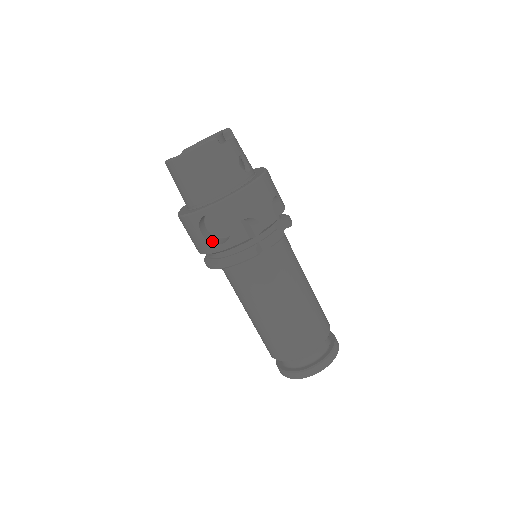
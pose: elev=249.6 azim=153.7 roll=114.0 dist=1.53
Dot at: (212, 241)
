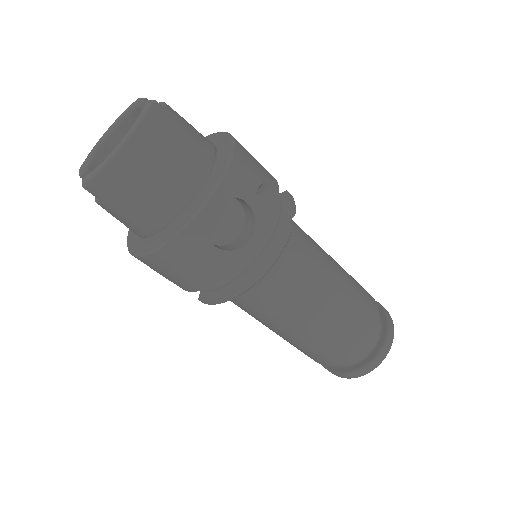
Dot at: (231, 249)
